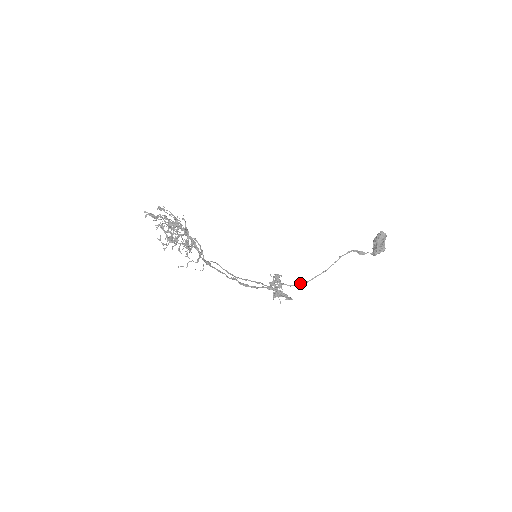
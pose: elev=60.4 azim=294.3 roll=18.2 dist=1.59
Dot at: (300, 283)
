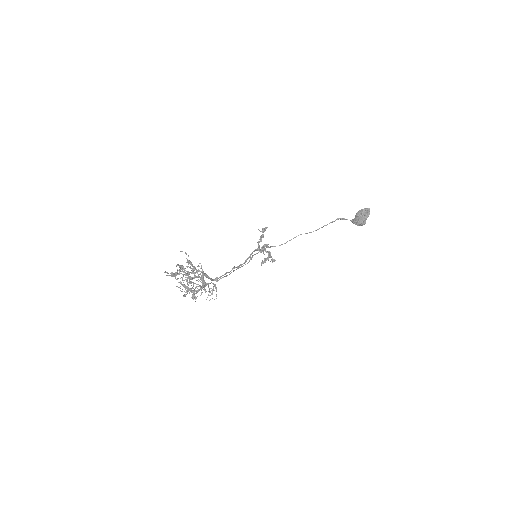
Dot at: occluded
